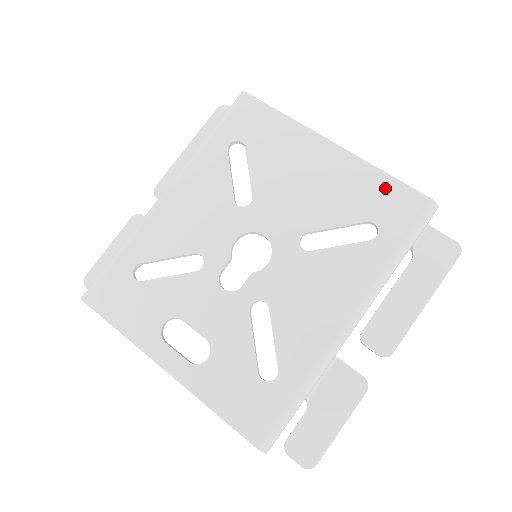
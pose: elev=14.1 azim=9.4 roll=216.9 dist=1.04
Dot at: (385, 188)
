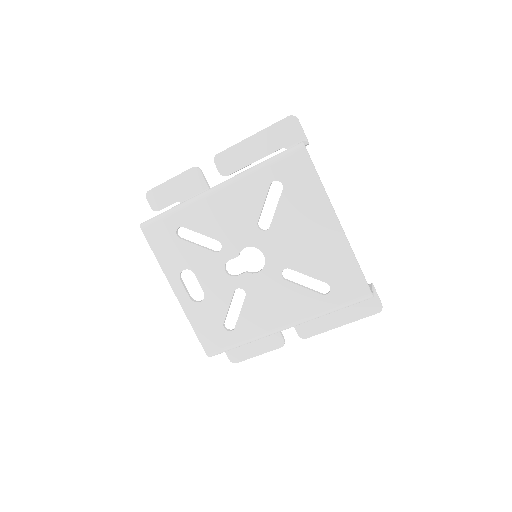
Dot at: (350, 271)
